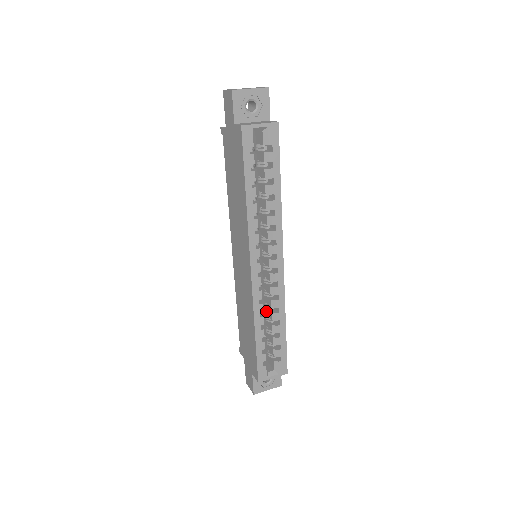
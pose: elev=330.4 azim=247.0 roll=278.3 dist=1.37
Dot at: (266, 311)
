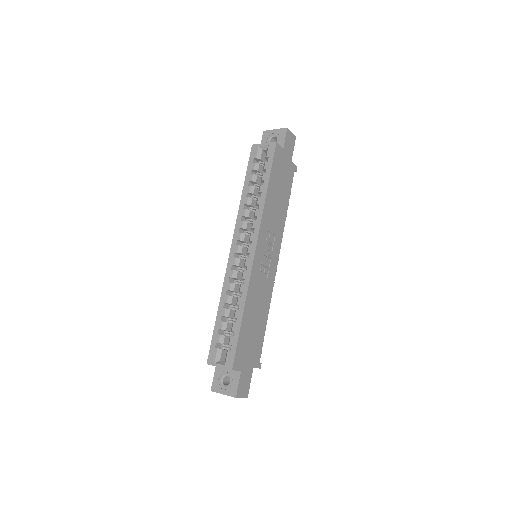
Dot at: occluded
